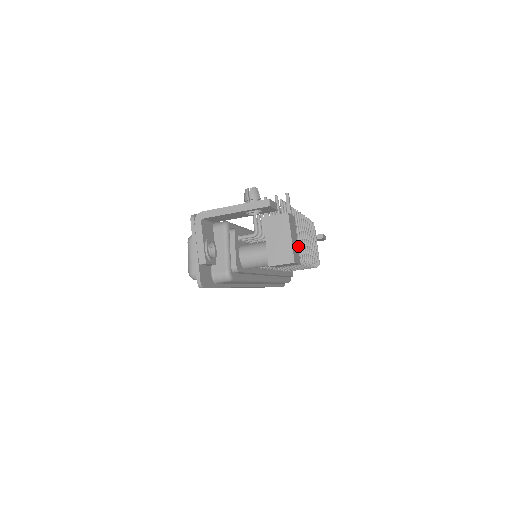
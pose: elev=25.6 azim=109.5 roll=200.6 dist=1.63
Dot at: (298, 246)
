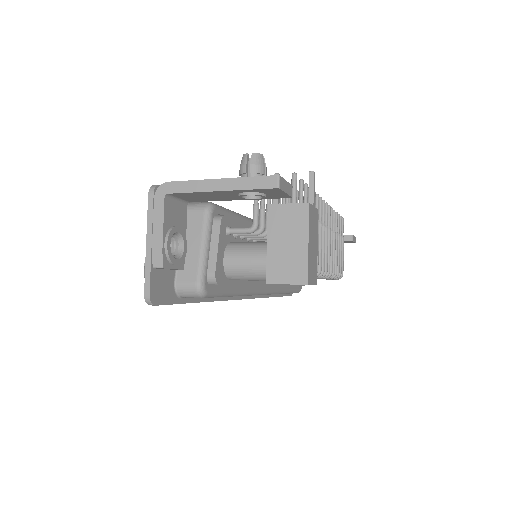
Dot at: occluded
